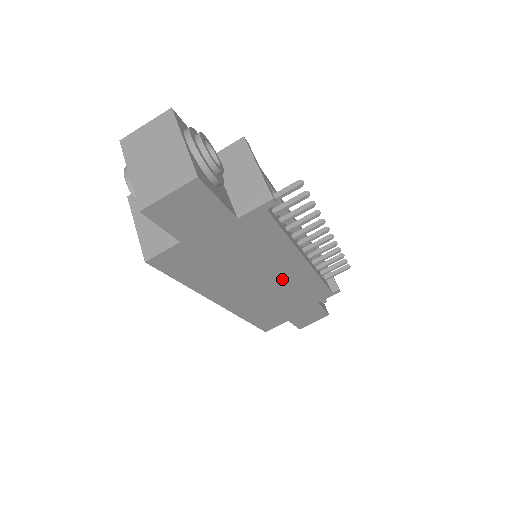
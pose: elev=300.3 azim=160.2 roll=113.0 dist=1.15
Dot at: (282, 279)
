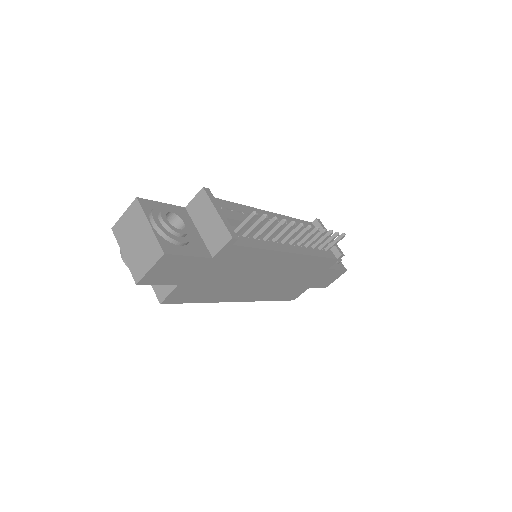
Dot at: (281, 270)
